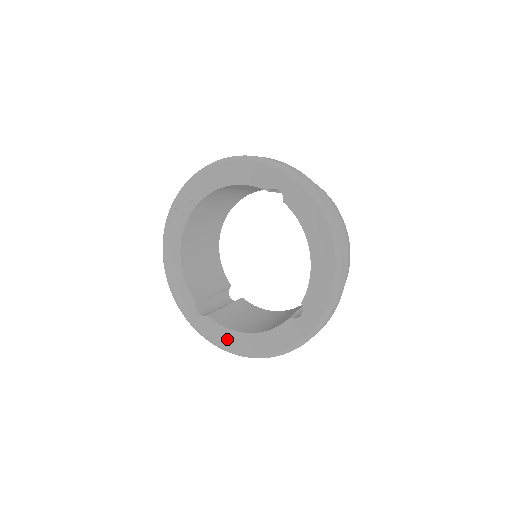
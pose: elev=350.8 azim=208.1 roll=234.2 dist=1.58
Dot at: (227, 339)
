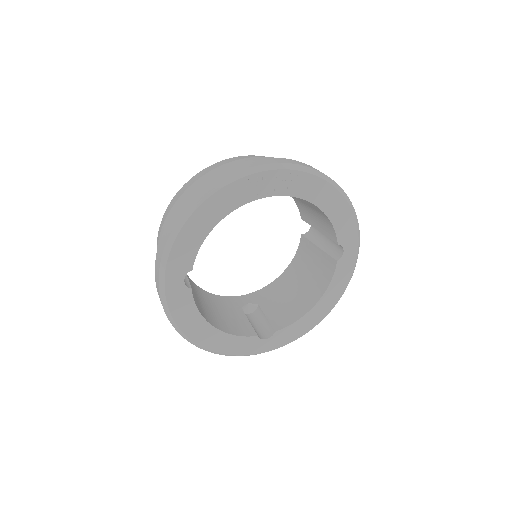
Dot at: (189, 320)
